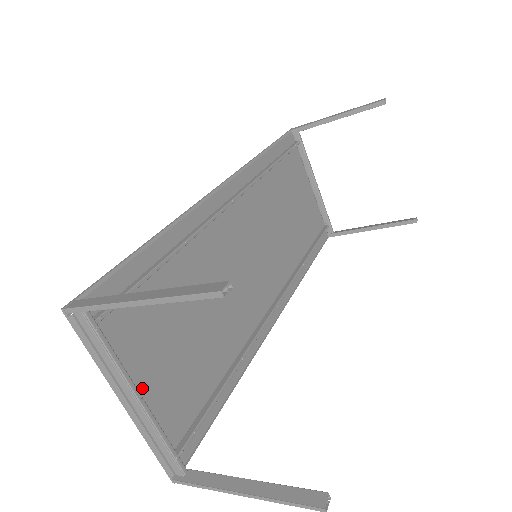
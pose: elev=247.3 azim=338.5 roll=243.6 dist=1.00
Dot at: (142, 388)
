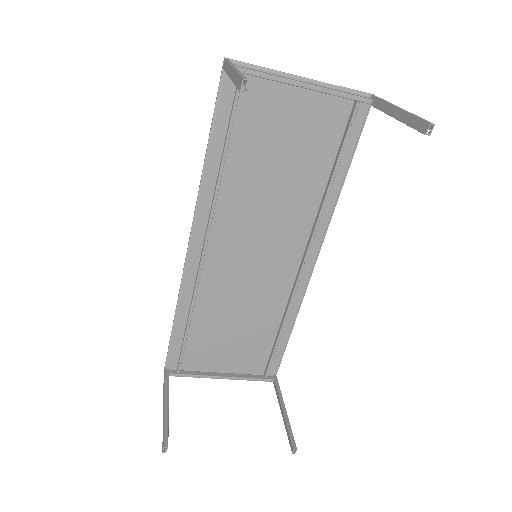
Dot at: (225, 368)
